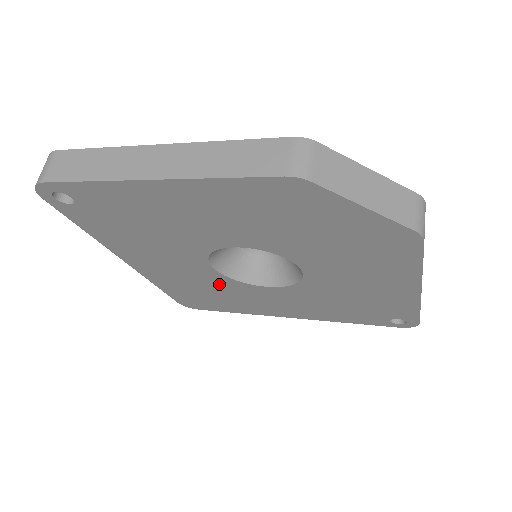
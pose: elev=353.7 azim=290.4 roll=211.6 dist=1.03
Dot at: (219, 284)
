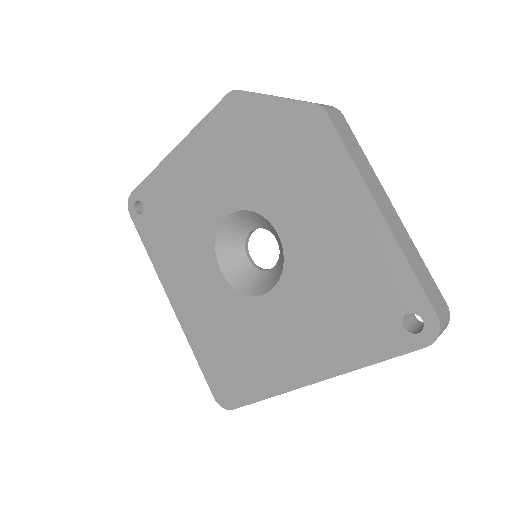
Dot at: (233, 313)
